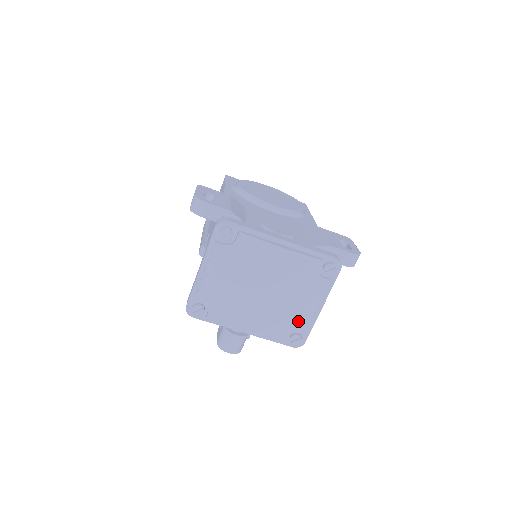
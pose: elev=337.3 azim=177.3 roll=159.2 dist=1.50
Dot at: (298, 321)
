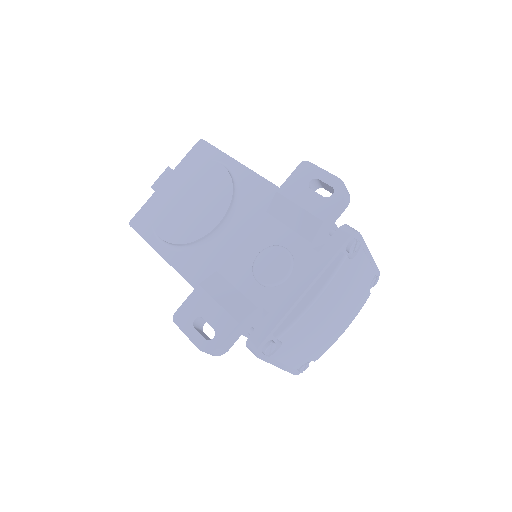
Dot at: (366, 281)
